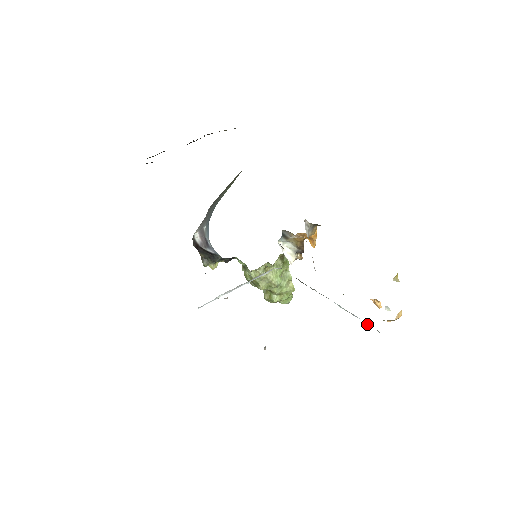
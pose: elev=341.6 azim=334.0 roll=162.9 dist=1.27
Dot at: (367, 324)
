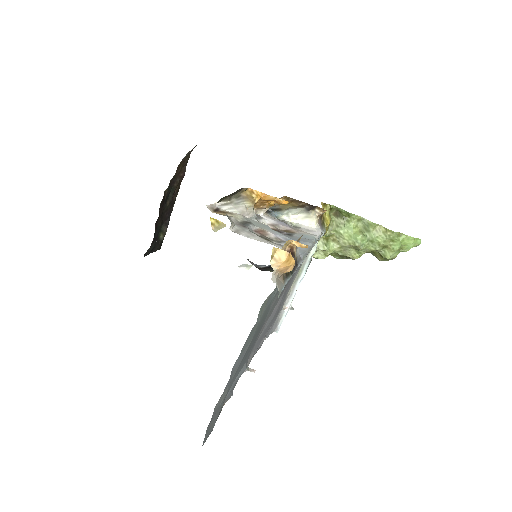
Dot at: occluded
